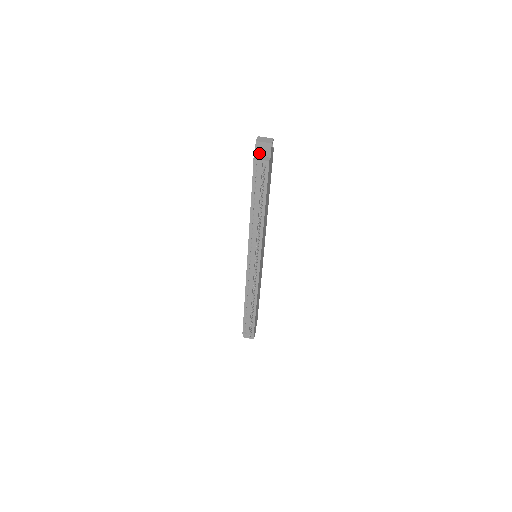
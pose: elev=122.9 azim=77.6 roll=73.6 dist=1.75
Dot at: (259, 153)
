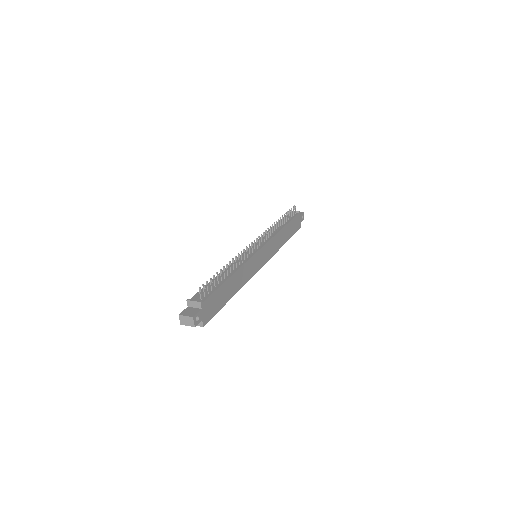
Dot at: occluded
